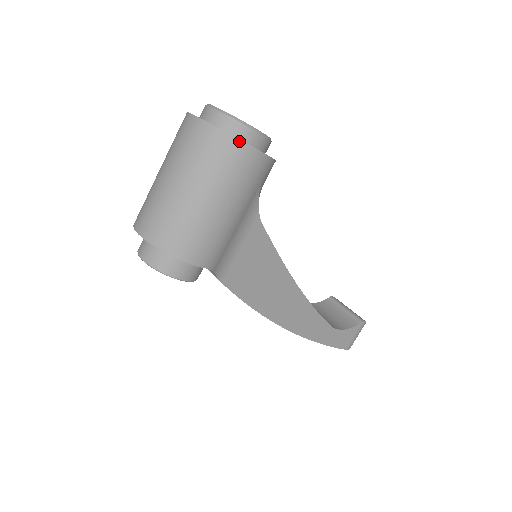
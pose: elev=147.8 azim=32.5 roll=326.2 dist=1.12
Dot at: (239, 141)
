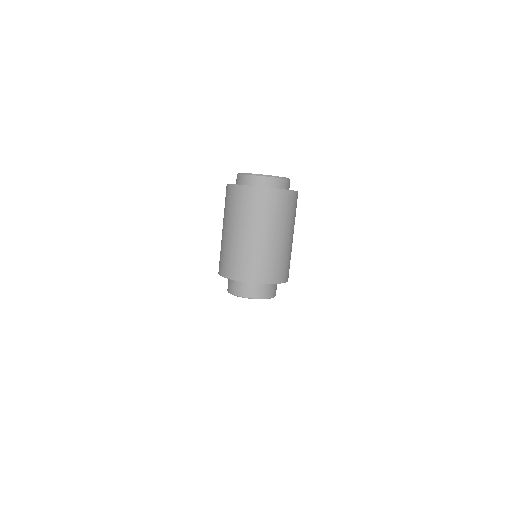
Dot at: (296, 192)
